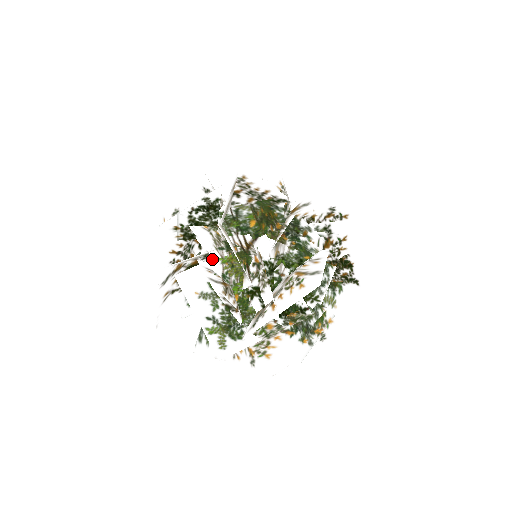
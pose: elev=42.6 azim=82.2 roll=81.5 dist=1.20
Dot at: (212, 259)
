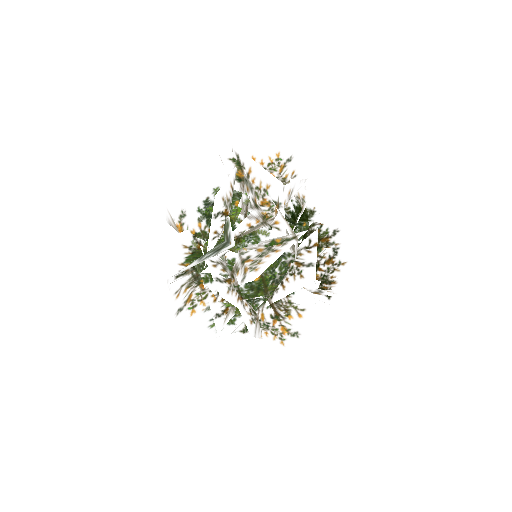
Dot at: (218, 303)
